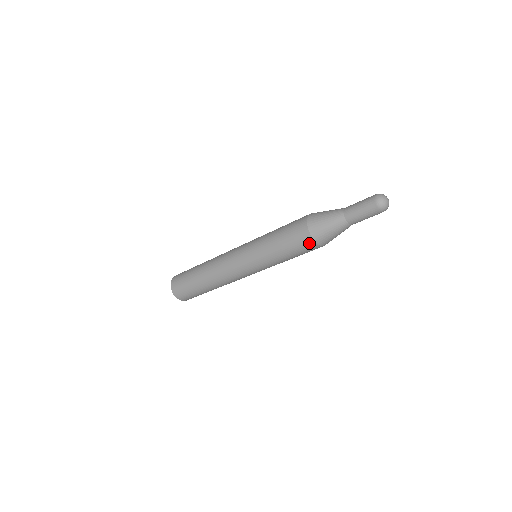
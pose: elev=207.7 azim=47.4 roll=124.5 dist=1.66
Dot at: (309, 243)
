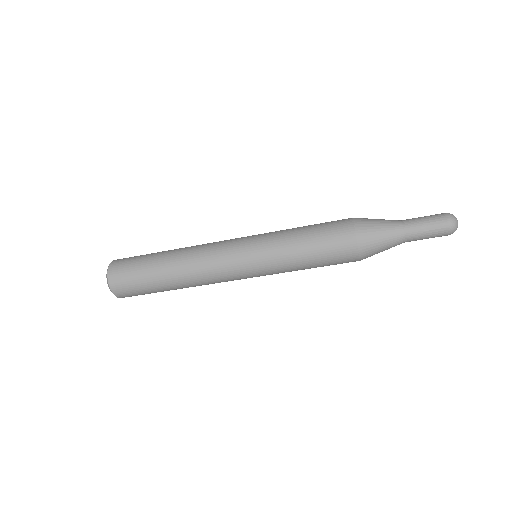
Dot at: (350, 253)
